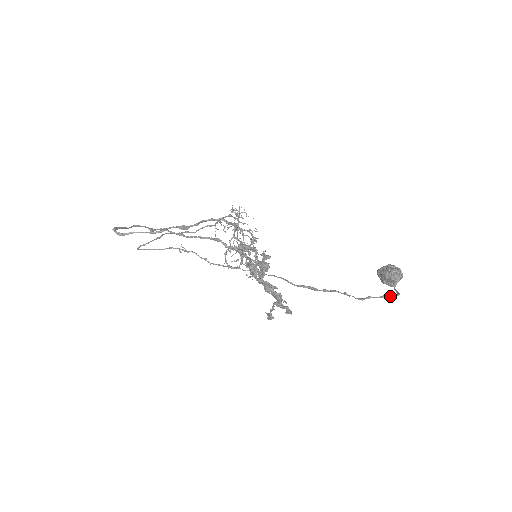
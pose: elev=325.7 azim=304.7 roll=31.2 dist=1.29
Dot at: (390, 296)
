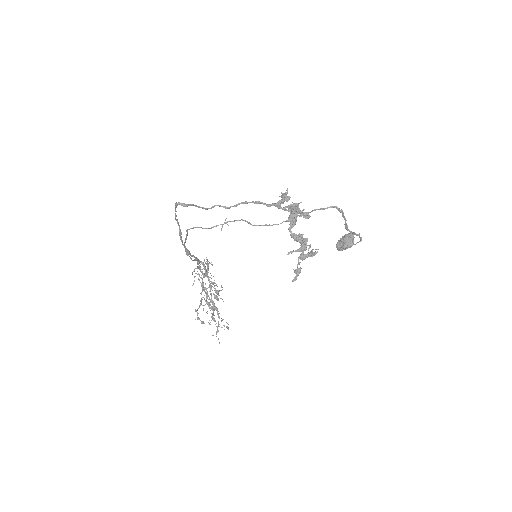
Dot at: (360, 237)
